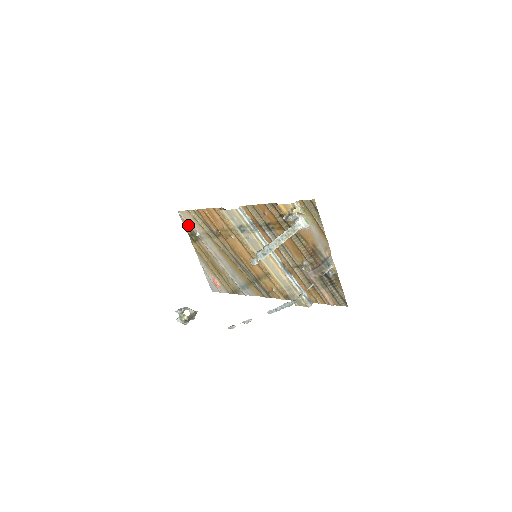
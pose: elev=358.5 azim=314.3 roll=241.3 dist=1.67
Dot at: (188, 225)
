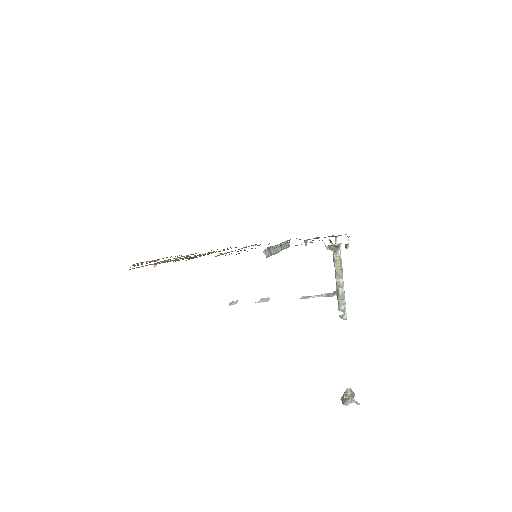
Dot at: occluded
